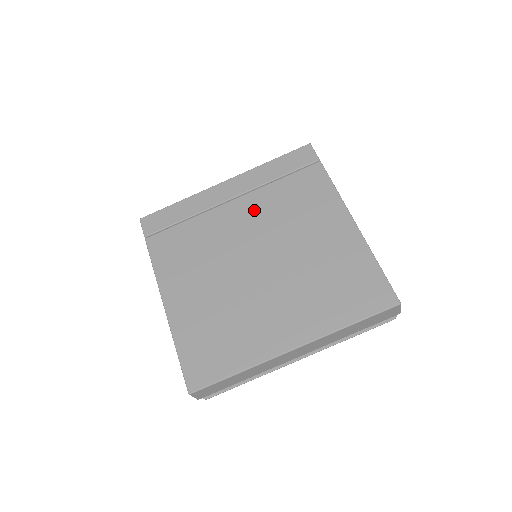
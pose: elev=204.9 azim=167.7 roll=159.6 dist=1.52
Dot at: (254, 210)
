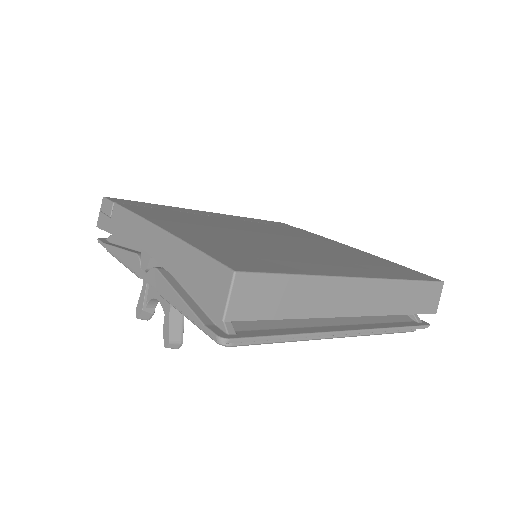
Dot at: (250, 224)
